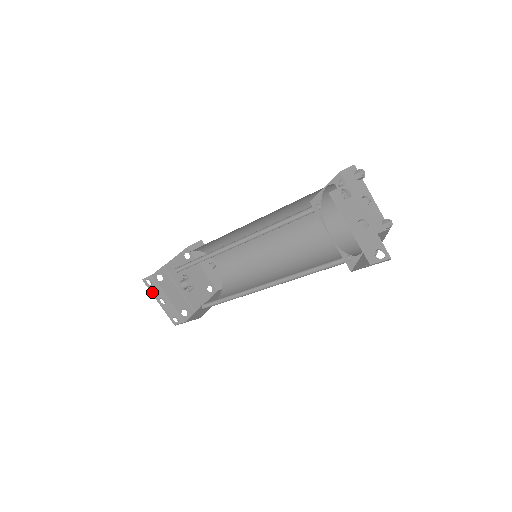
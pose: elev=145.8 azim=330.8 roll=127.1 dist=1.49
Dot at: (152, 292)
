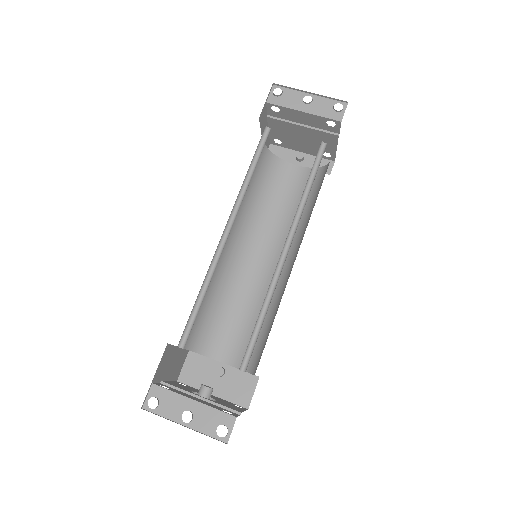
Dot at: (165, 418)
